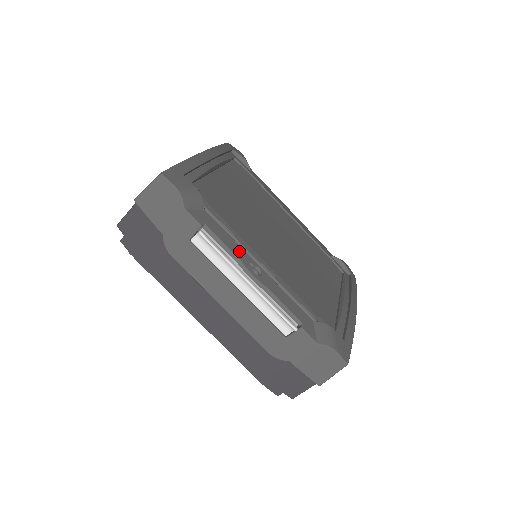
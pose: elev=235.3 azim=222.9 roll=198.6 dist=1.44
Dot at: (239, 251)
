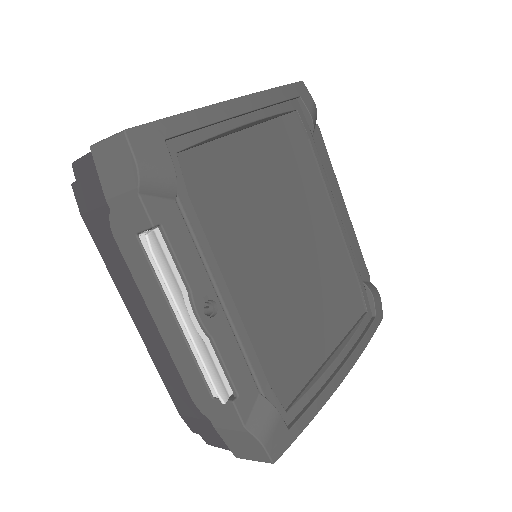
Dot at: (198, 275)
